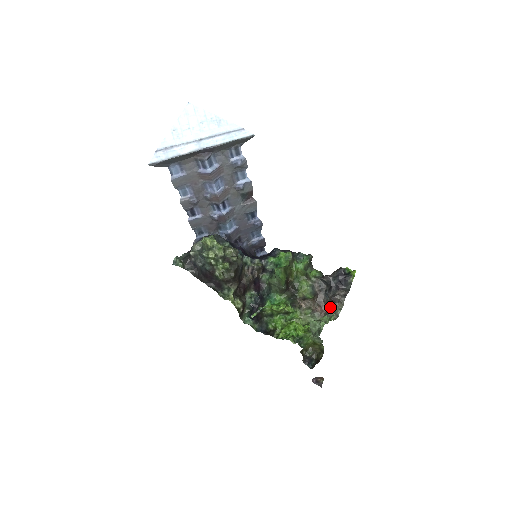
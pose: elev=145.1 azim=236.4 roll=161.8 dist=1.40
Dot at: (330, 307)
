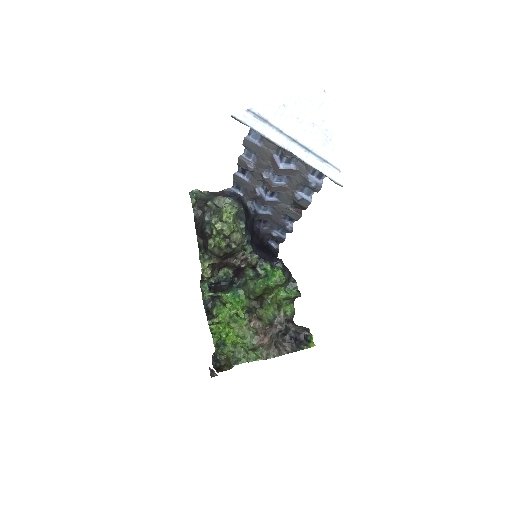
Dot at: (270, 346)
